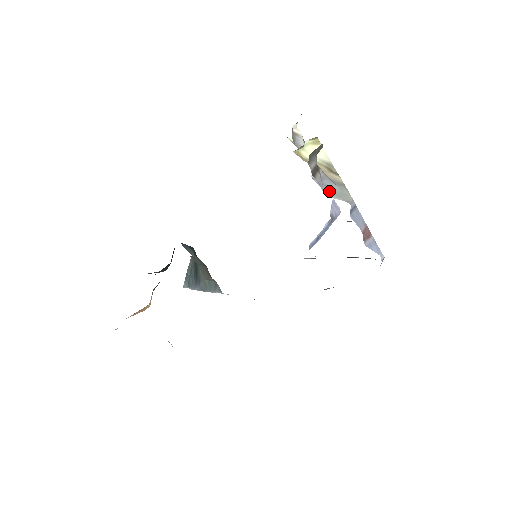
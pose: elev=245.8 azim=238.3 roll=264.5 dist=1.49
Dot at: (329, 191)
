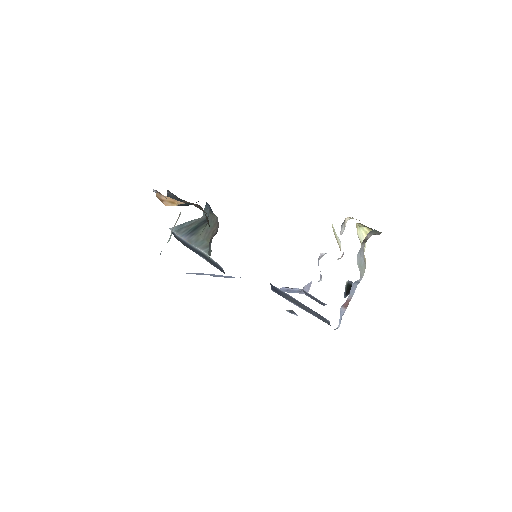
Dot at: (359, 258)
